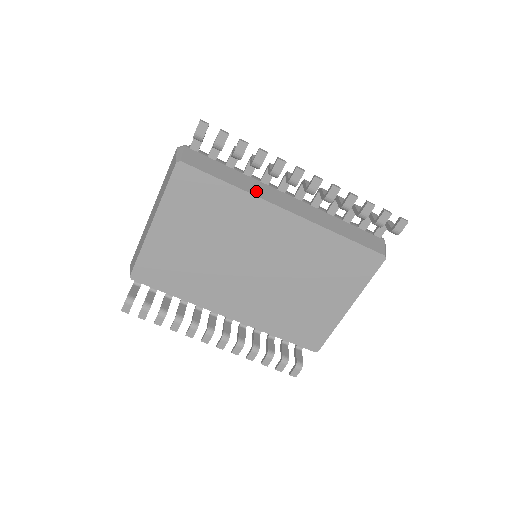
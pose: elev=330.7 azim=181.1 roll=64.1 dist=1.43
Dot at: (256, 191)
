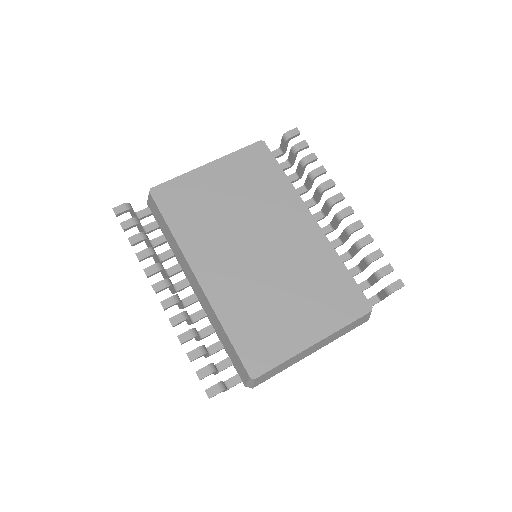
Dot at: occluded
